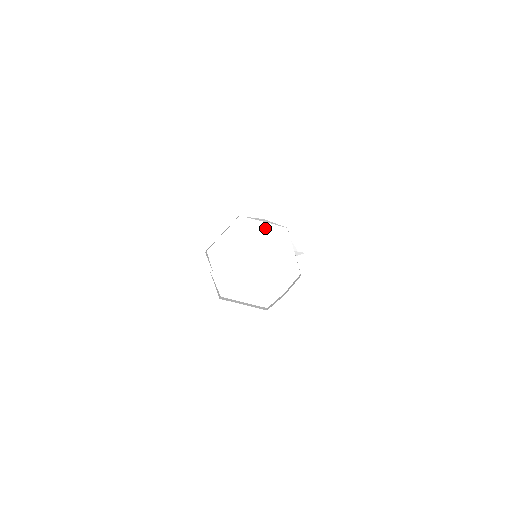
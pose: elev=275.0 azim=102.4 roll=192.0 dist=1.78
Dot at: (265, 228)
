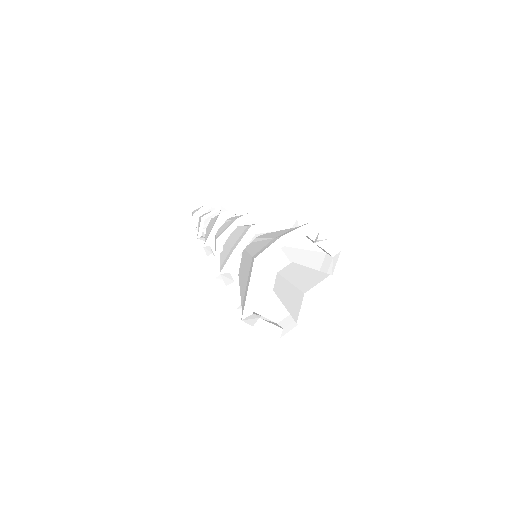
Dot at: (283, 248)
